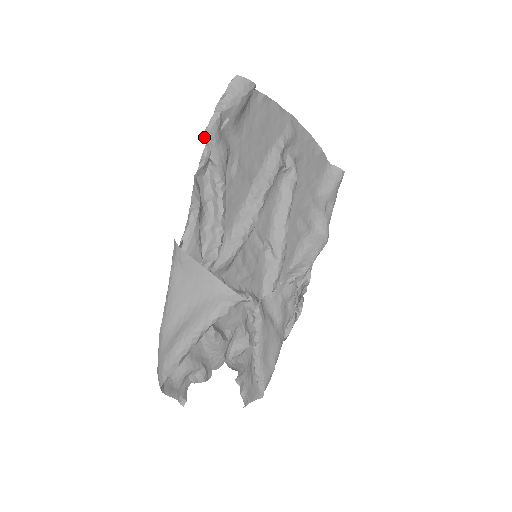
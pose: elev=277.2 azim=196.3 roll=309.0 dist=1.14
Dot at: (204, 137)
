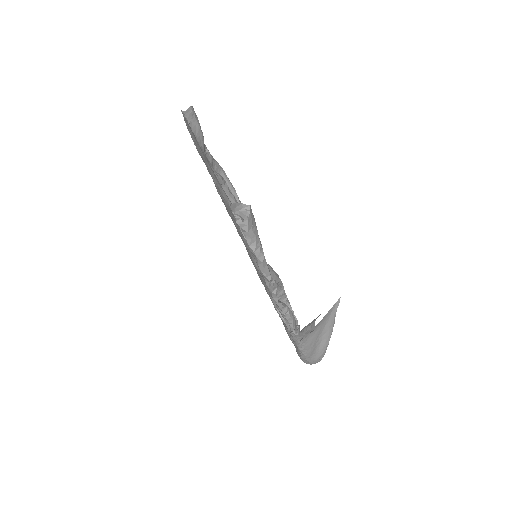
Dot at: (271, 282)
